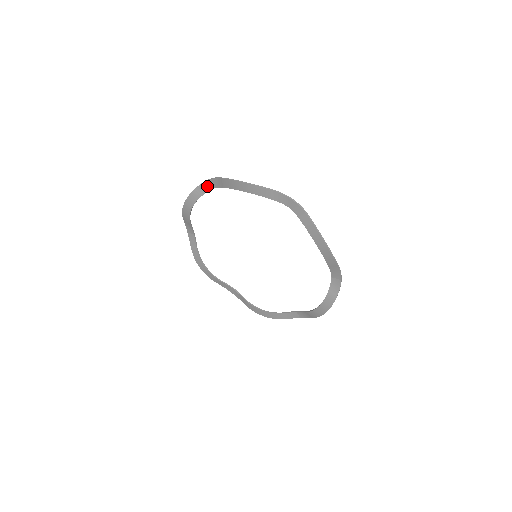
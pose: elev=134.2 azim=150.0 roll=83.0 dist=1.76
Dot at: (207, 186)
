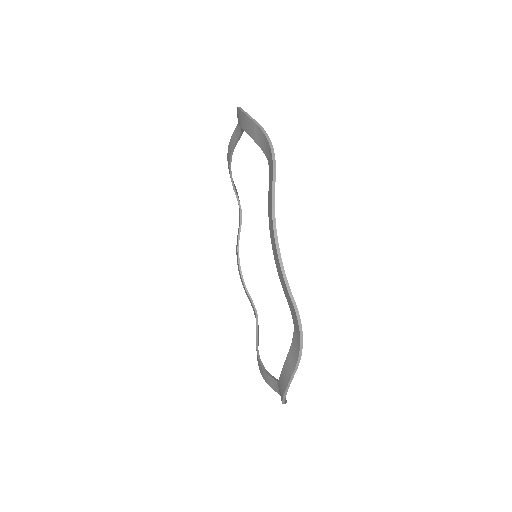
Dot at: (266, 146)
